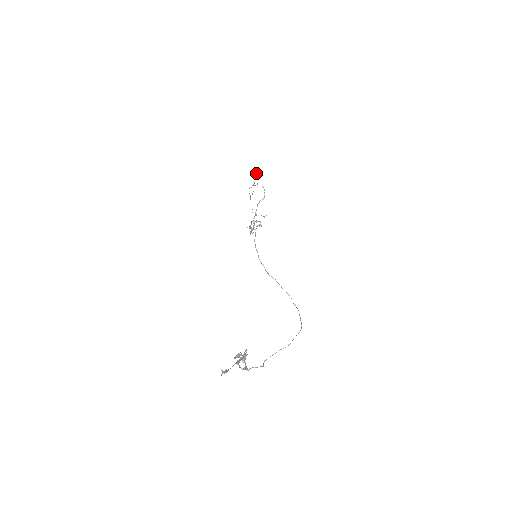
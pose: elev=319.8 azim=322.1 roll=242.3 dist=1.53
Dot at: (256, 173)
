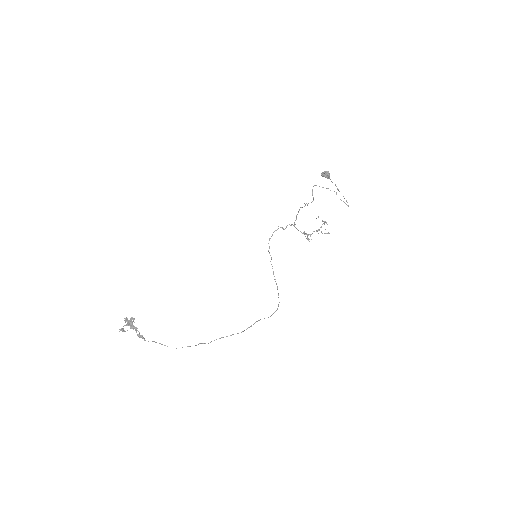
Dot at: (323, 175)
